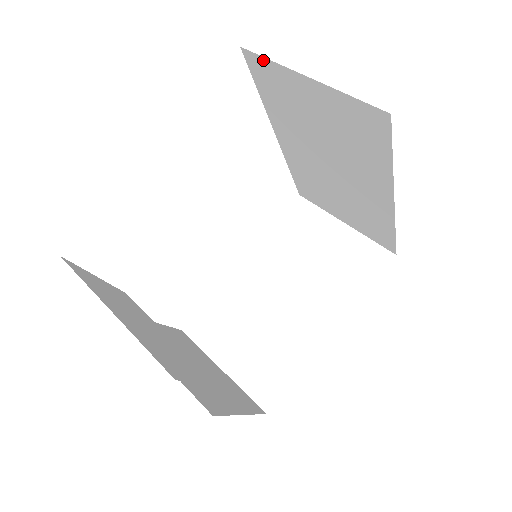
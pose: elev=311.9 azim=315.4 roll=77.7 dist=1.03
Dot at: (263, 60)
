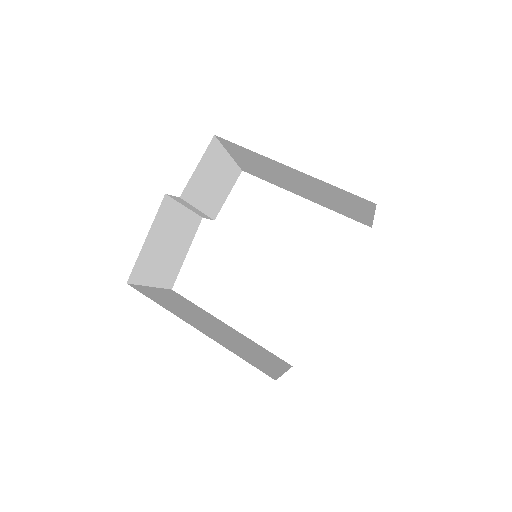
Dot at: occluded
